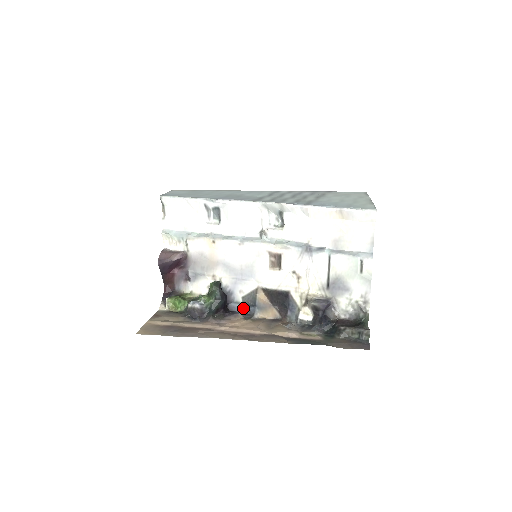
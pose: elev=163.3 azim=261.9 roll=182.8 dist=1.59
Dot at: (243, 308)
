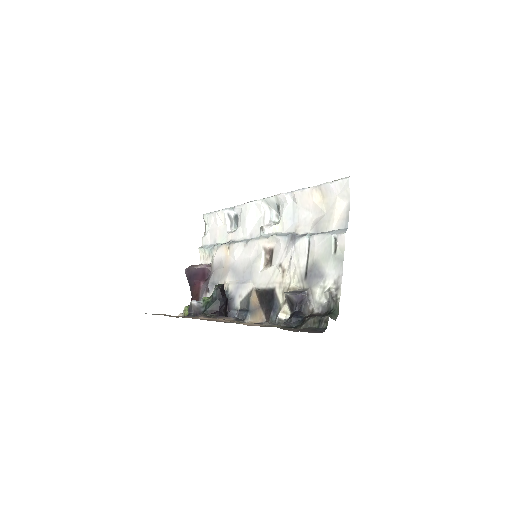
Dot at: (238, 313)
